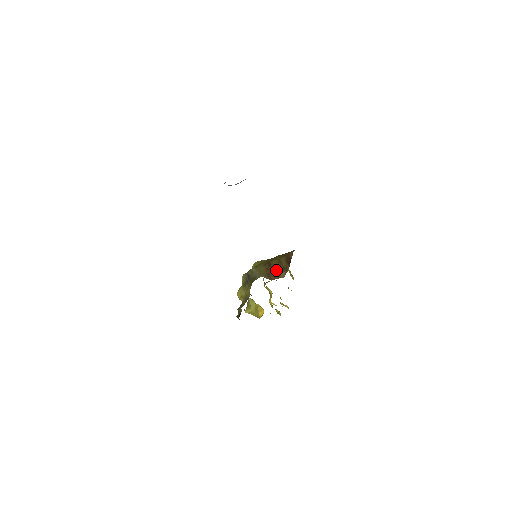
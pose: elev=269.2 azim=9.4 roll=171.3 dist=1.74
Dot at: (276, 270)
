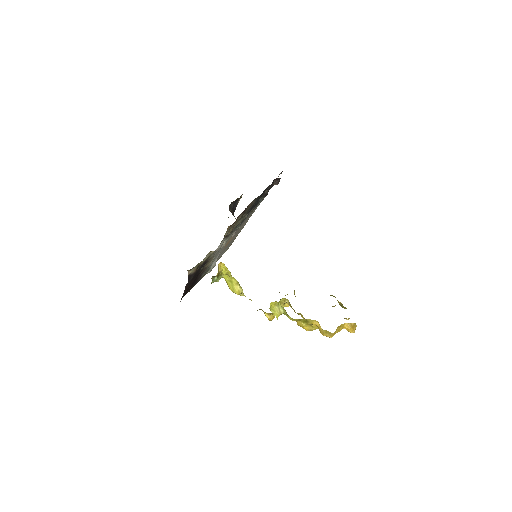
Dot at: occluded
